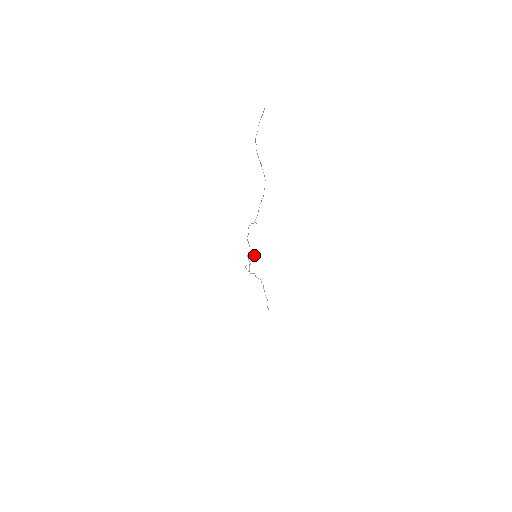
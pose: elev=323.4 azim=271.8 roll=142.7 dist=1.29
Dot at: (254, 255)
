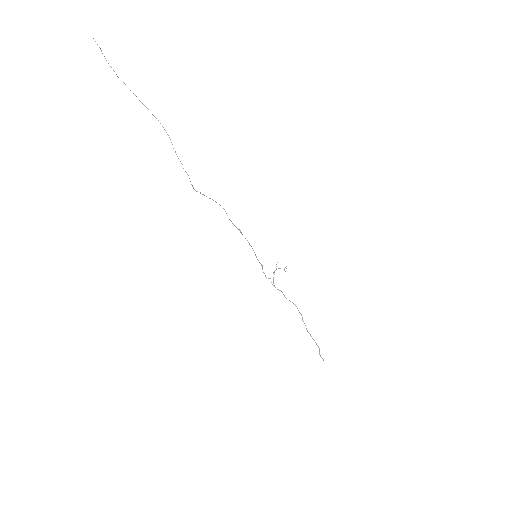
Dot at: occluded
